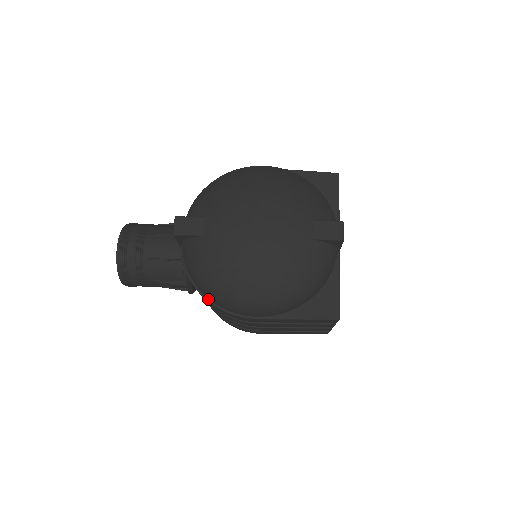
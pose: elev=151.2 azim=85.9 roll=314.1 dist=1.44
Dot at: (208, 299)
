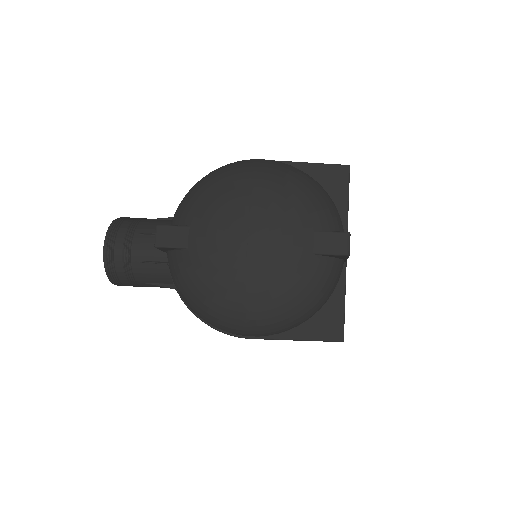
Dot at: (197, 315)
